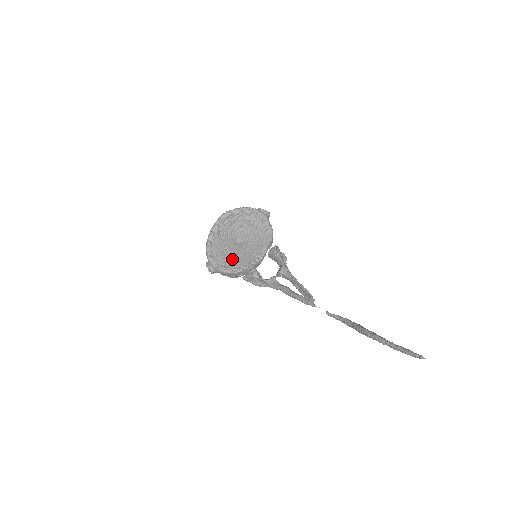
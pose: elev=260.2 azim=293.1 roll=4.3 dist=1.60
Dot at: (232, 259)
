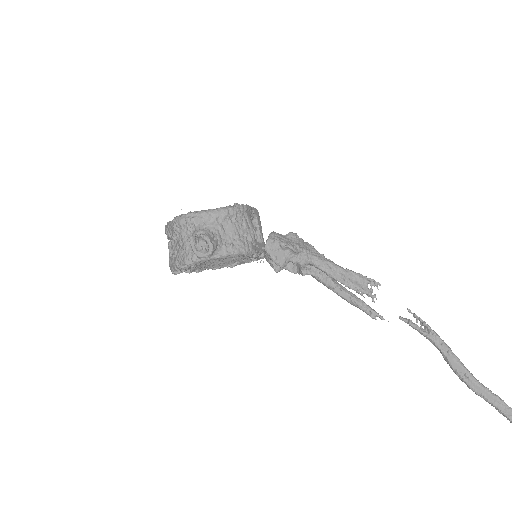
Dot at: (234, 257)
